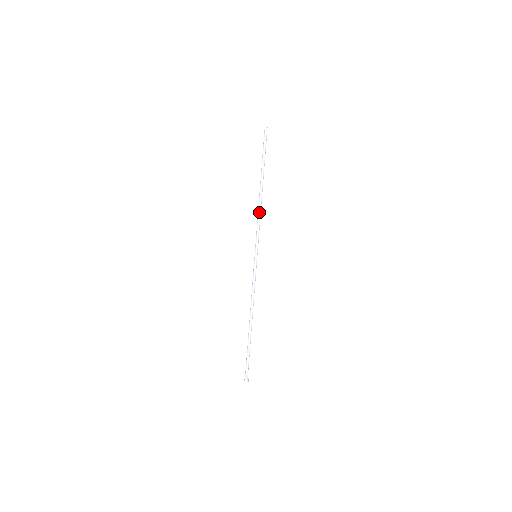
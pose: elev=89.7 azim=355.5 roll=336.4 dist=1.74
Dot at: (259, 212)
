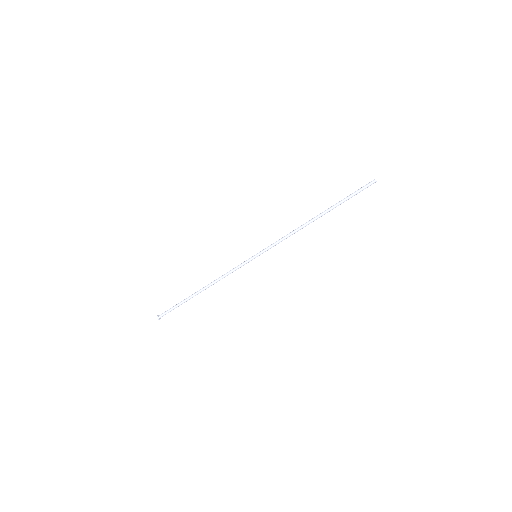
Dot at: (294, 232)
